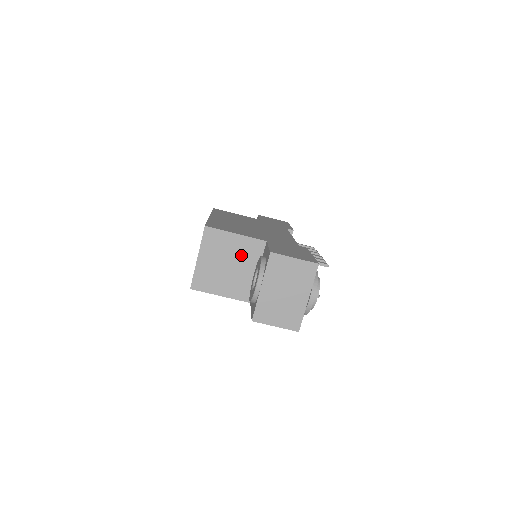
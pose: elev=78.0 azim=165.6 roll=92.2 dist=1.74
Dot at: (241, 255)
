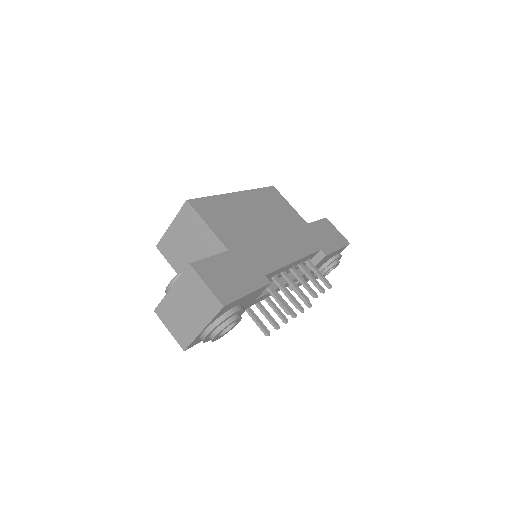
Dot at: (203, 247)
